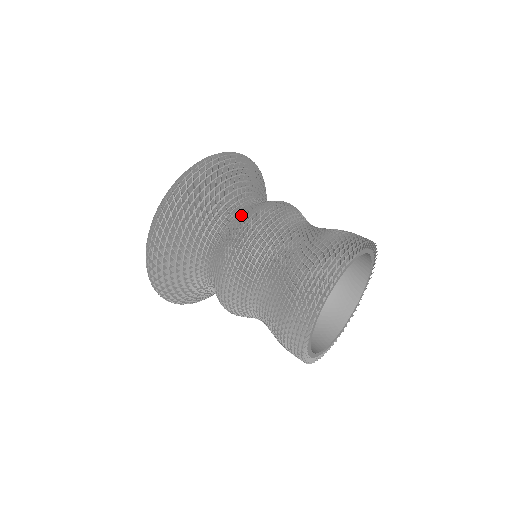
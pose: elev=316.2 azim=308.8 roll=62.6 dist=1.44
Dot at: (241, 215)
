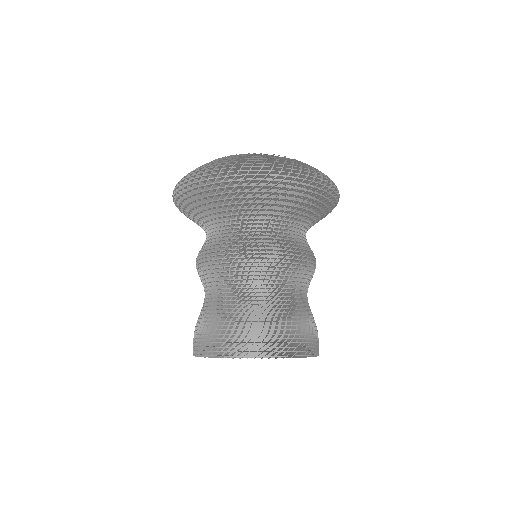
Dot at: (268, 234)
